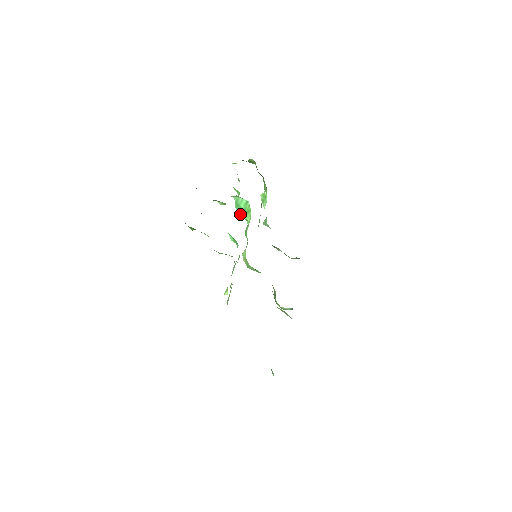
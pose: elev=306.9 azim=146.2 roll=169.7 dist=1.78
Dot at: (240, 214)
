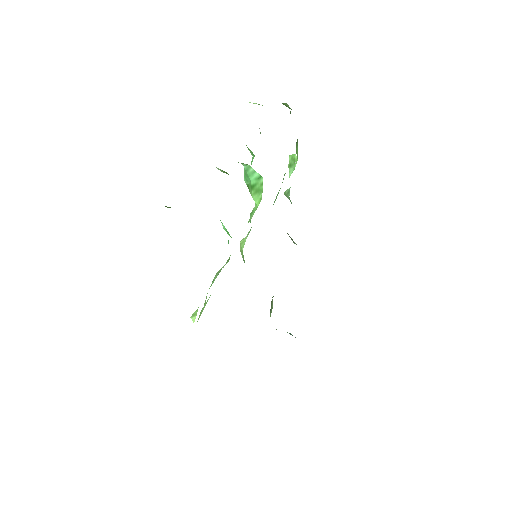
Dot at: (248, 188)
